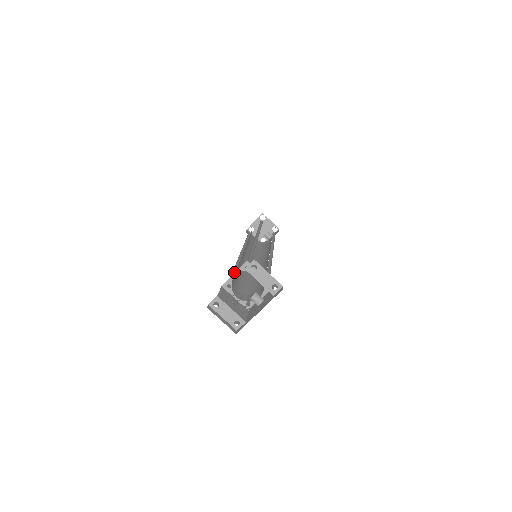
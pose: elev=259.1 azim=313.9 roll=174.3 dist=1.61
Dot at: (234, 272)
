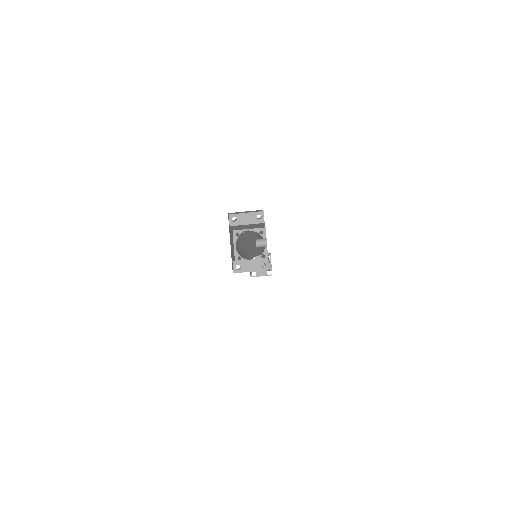
Dot at: occluded
